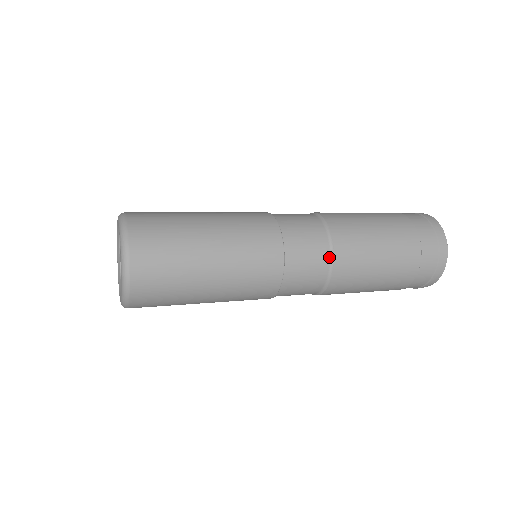
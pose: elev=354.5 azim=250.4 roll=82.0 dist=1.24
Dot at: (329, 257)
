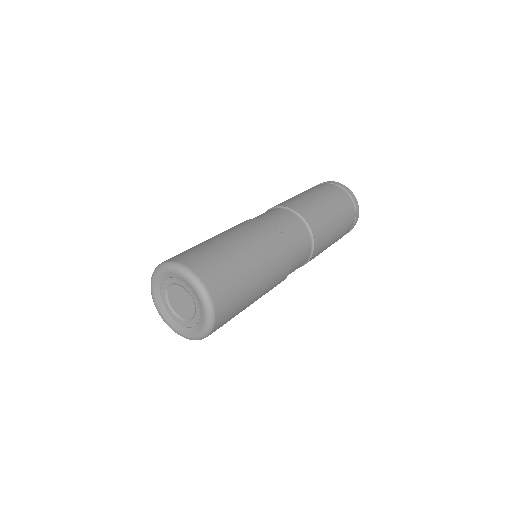
Dot at: (303, 265)
